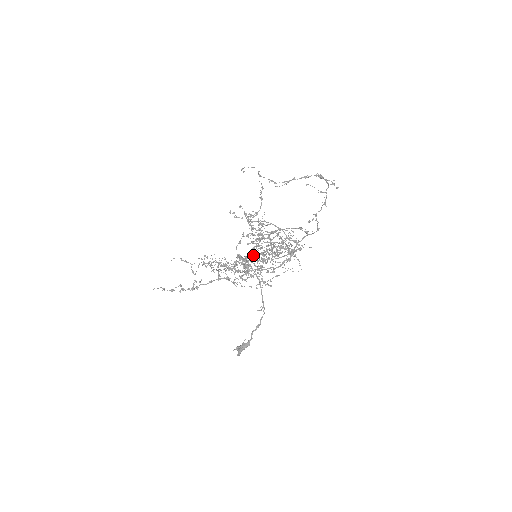
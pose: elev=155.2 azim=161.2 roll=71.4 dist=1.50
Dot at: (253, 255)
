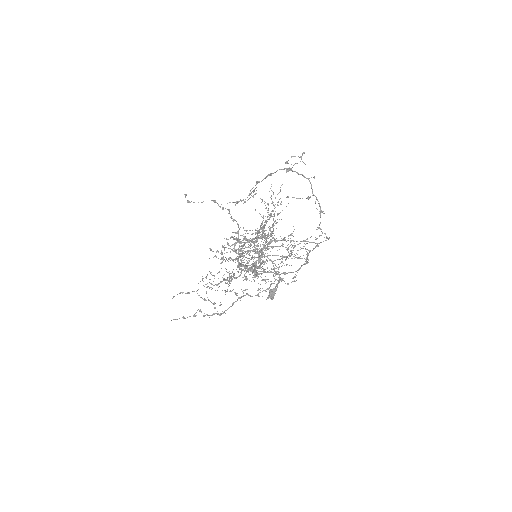
Dot at: occluded
